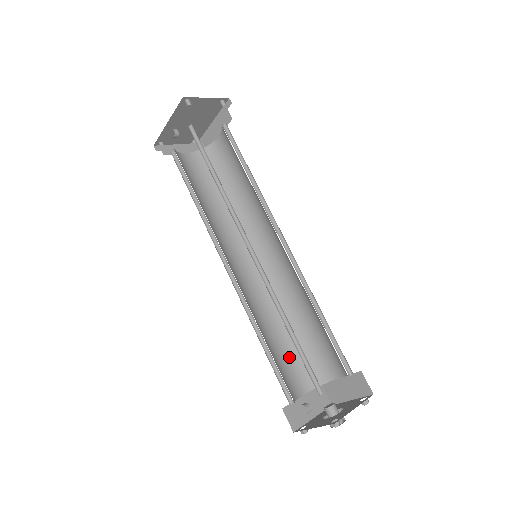
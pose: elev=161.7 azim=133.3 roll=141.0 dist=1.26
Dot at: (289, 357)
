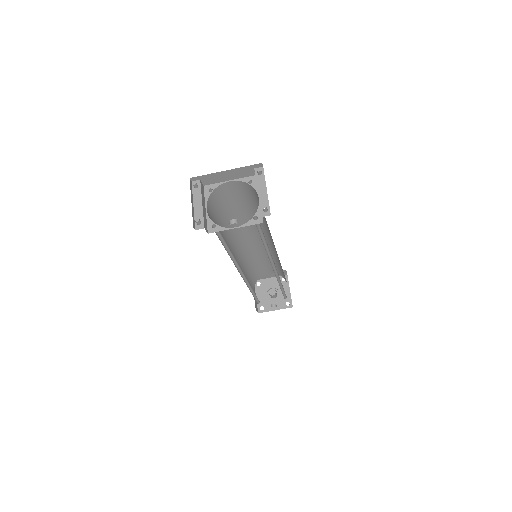
Dot at: (250, 282)
